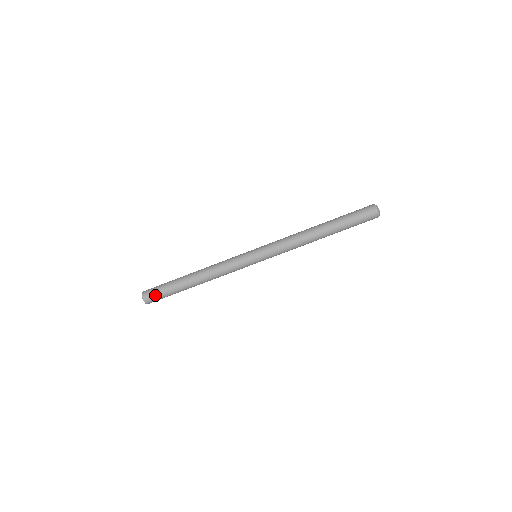
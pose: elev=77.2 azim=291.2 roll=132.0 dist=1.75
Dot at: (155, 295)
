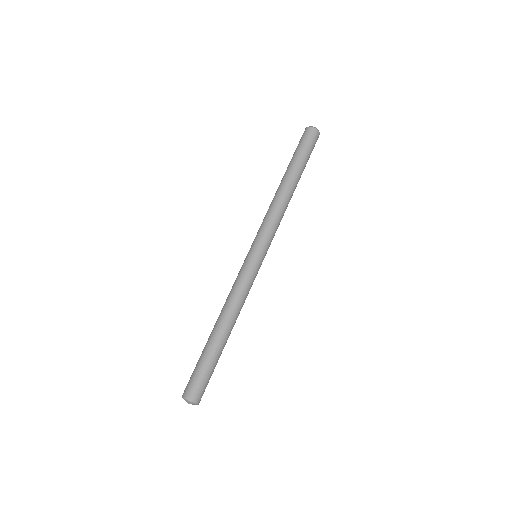
Dot at: (201, 385)
